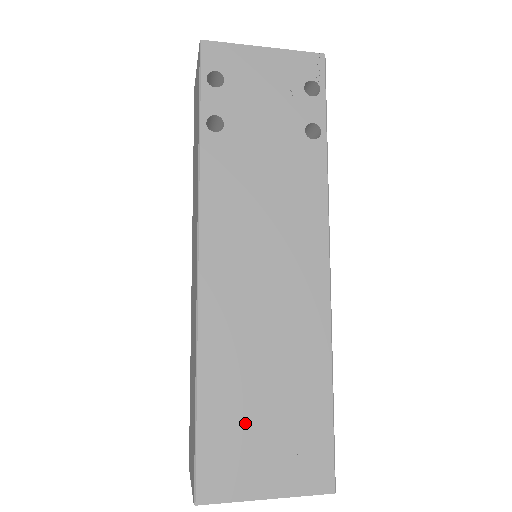
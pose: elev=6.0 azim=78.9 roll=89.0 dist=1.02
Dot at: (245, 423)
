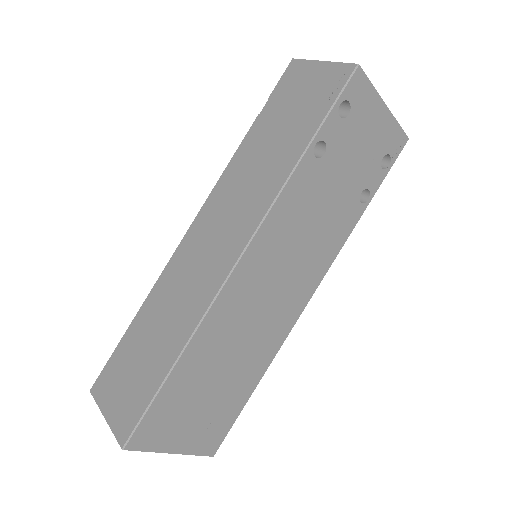
Dot at: (192, 398)
